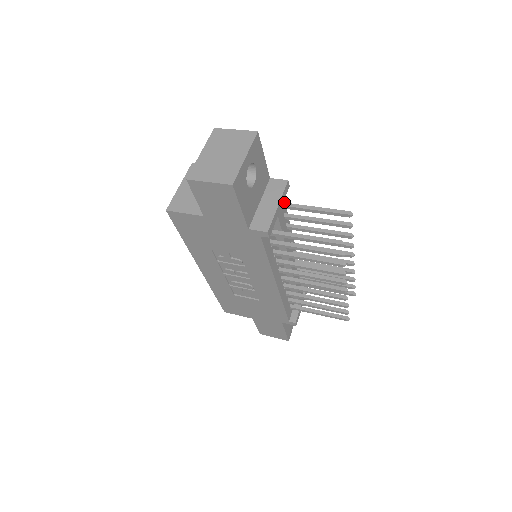
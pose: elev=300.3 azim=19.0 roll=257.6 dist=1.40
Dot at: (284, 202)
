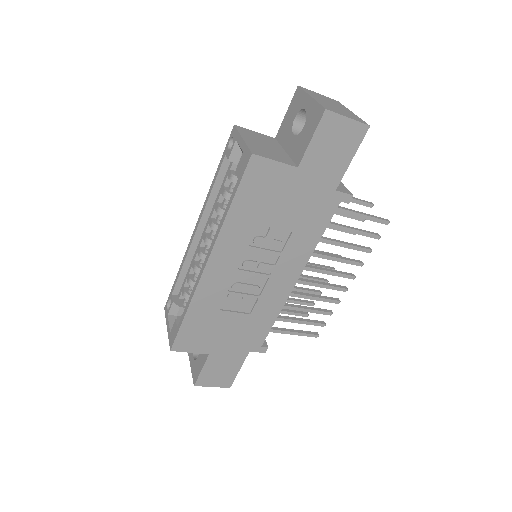
Dot at: occluded
